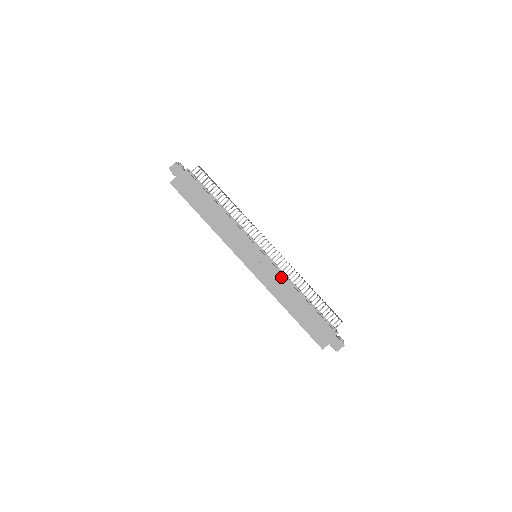
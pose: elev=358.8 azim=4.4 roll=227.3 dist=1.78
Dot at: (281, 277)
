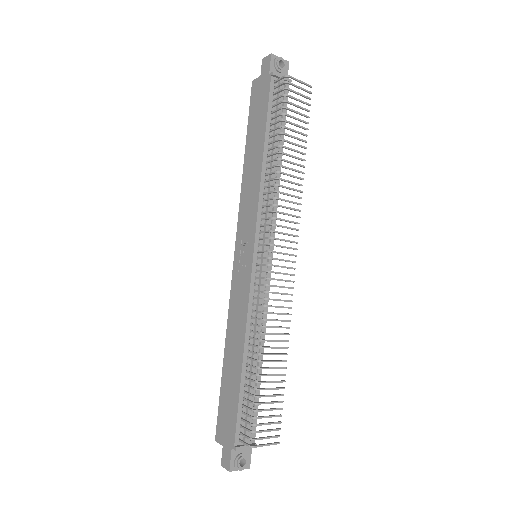
Dot at: (245, 309)
